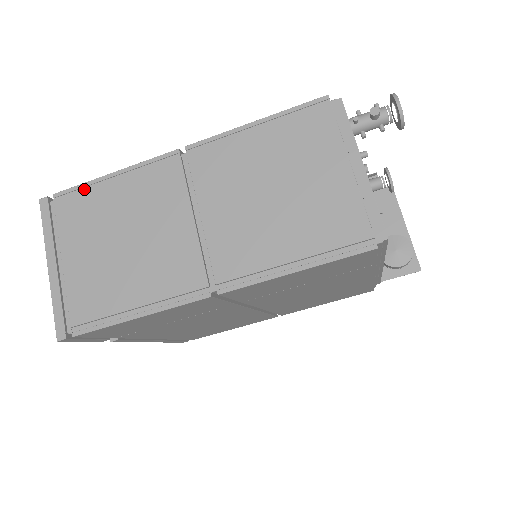
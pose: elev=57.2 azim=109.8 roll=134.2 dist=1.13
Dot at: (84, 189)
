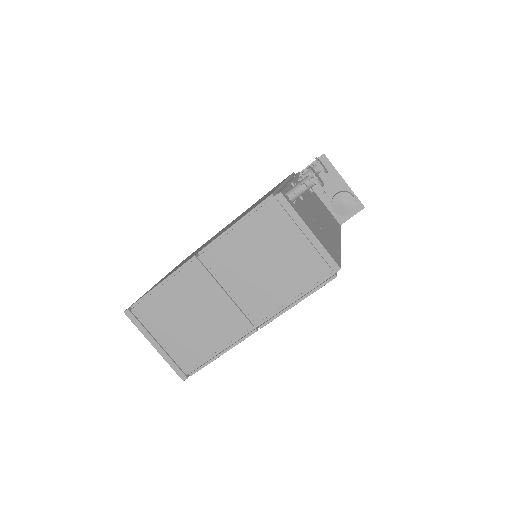
Dot at: (149, 298)
